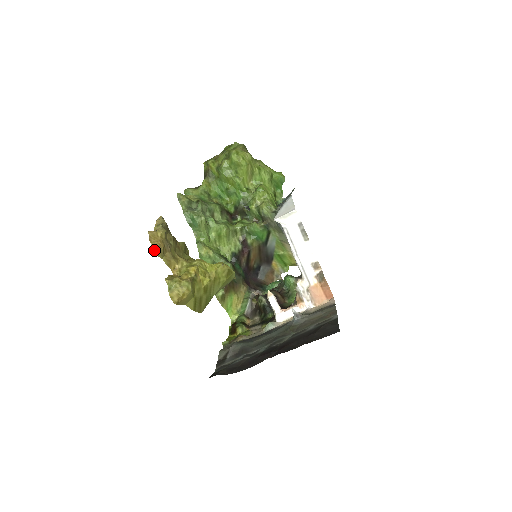
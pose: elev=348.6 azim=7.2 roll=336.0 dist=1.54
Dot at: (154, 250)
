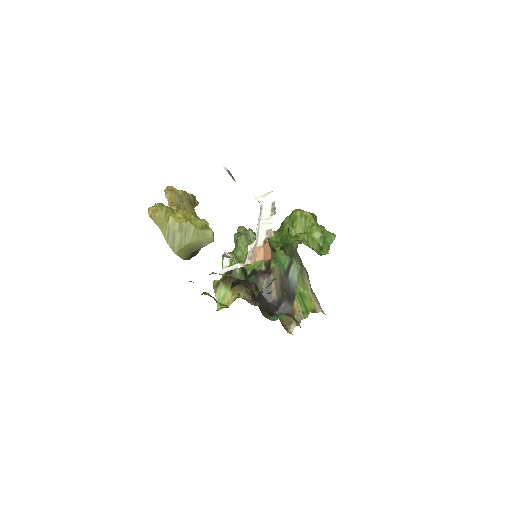
Dot at: (165, 192)
